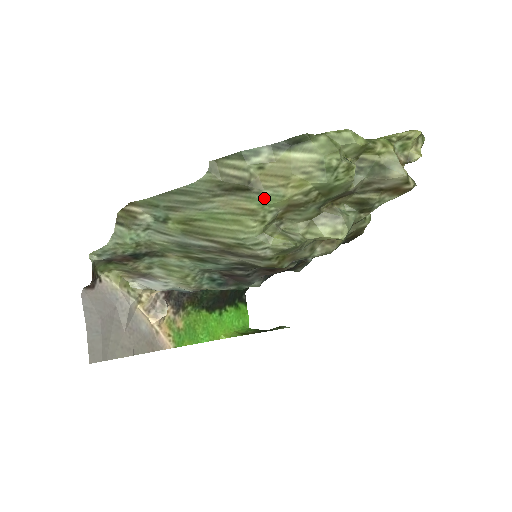
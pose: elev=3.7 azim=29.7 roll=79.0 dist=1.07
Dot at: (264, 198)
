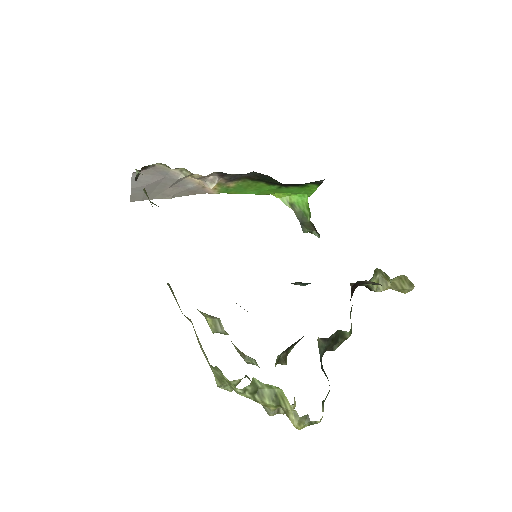
Dot at: occluded
